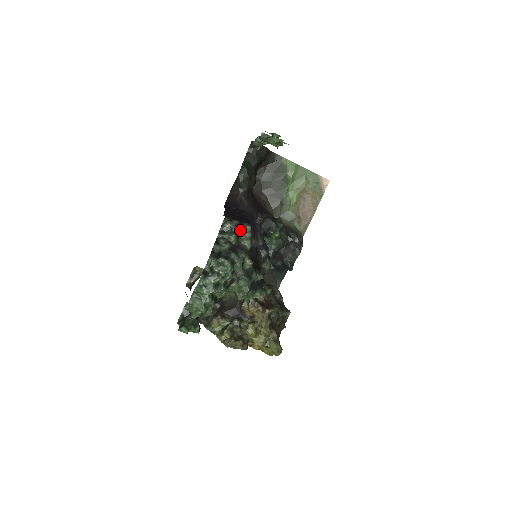
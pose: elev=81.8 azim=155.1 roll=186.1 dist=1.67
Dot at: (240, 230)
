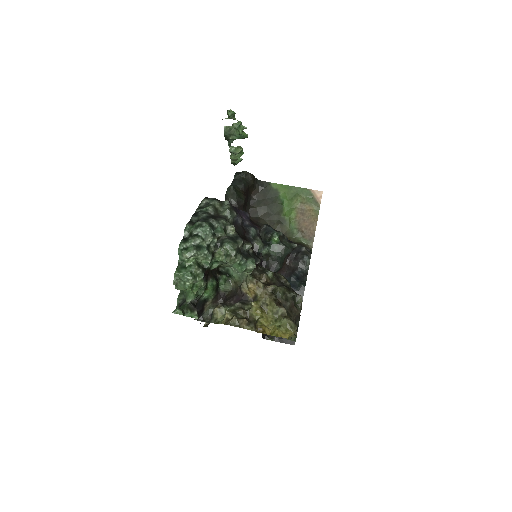
Dot at: (217, 203)
